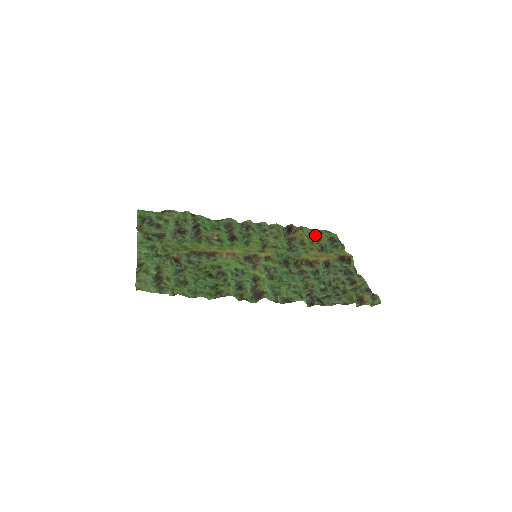
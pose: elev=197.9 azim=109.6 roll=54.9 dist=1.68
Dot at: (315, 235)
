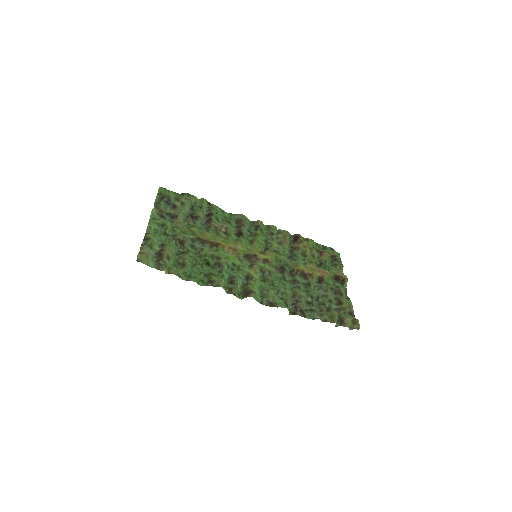
Dot at: (319, 249)
